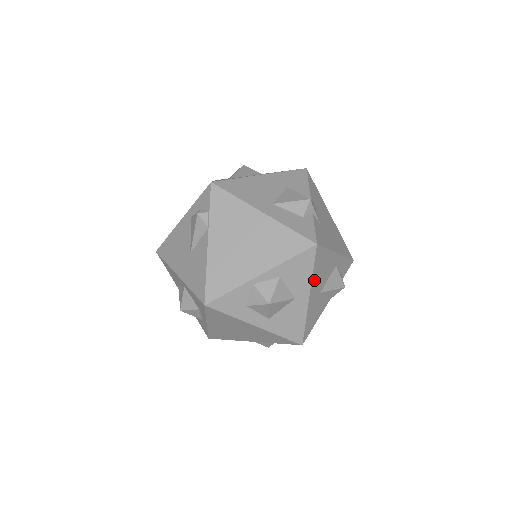
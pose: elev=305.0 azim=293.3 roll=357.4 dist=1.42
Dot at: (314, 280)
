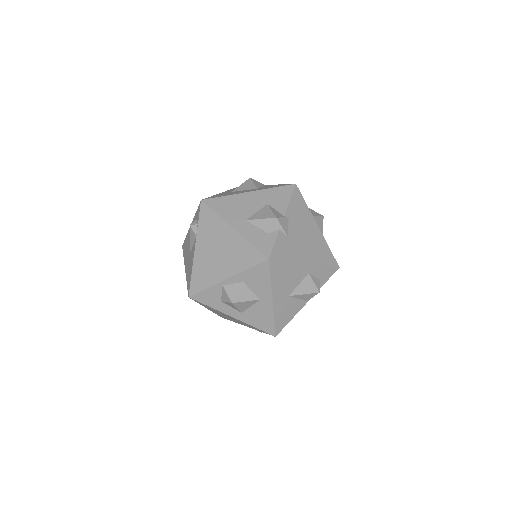
Dot at: (275, 286)
